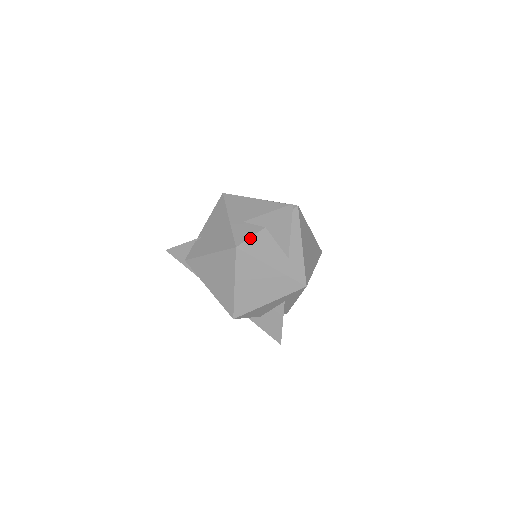
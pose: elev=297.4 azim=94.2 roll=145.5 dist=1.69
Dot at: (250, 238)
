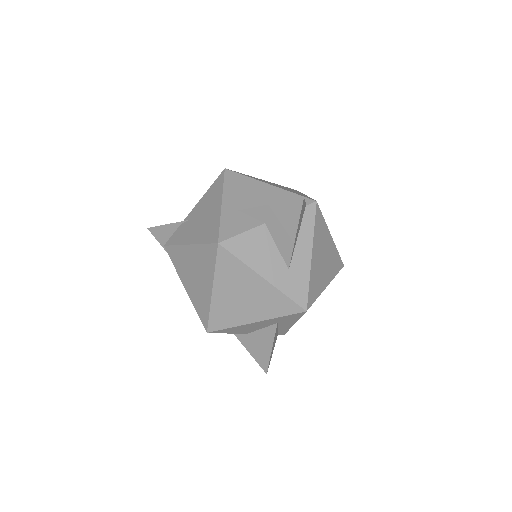
Dot at: (240, 234)
